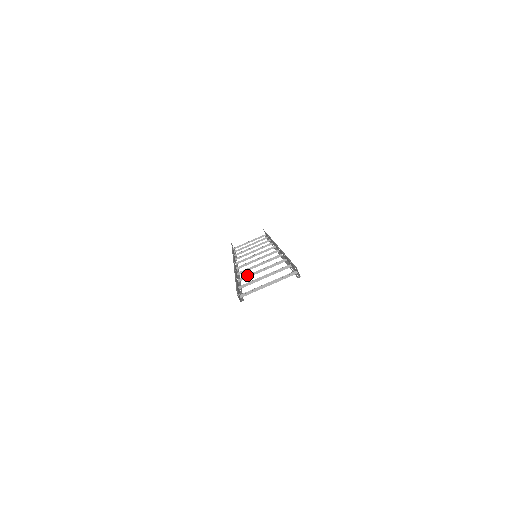
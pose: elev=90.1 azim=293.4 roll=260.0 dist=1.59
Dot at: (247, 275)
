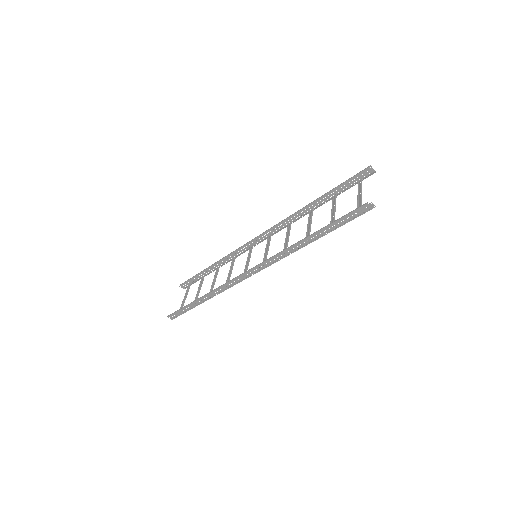
Dot at: occluded
